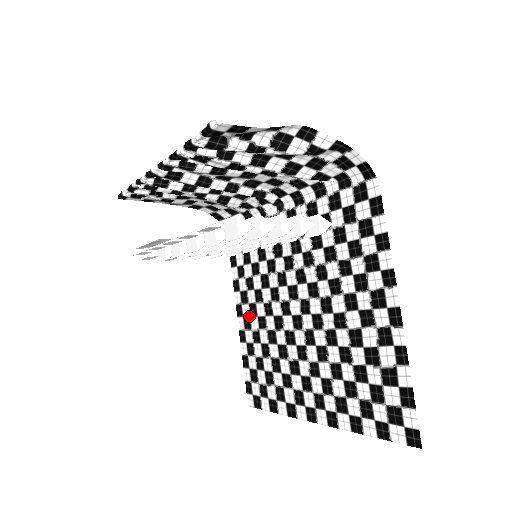
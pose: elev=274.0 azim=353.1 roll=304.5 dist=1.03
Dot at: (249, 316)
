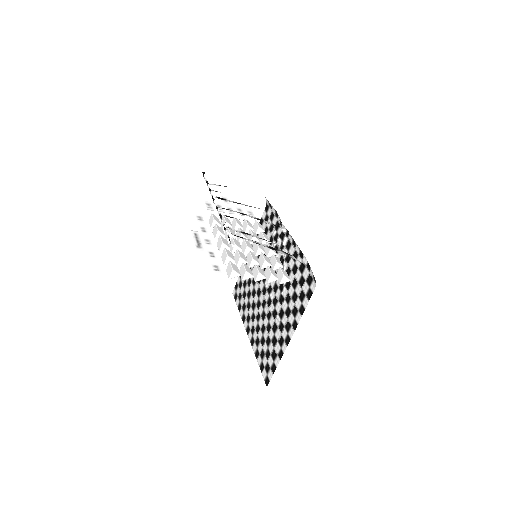
Dot at: occluded
